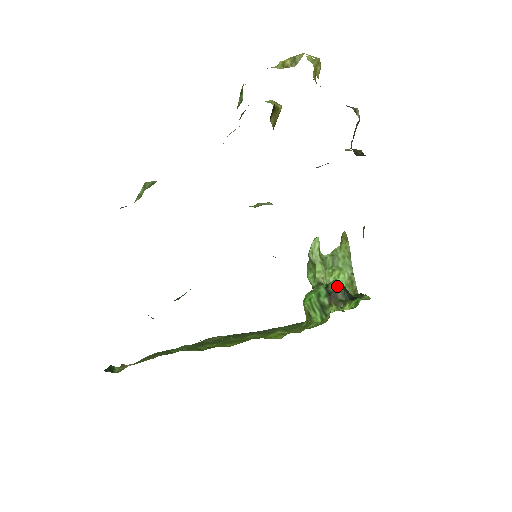
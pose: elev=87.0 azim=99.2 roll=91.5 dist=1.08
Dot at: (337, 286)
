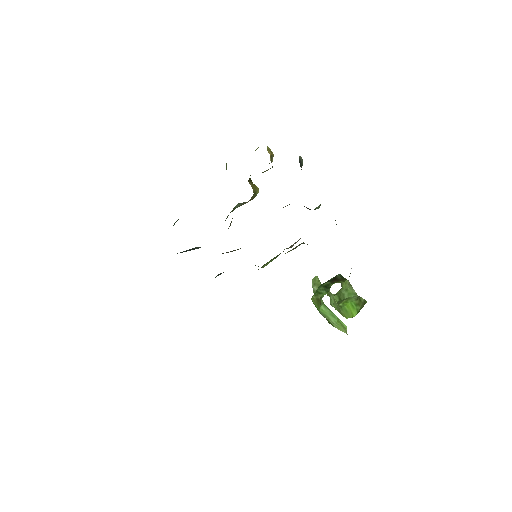
Dot at: (336, 275)
